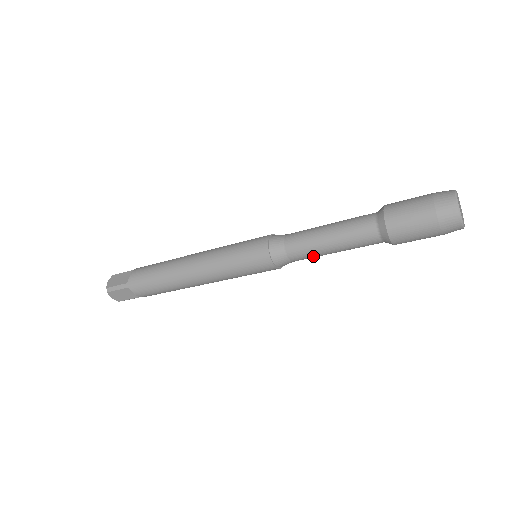
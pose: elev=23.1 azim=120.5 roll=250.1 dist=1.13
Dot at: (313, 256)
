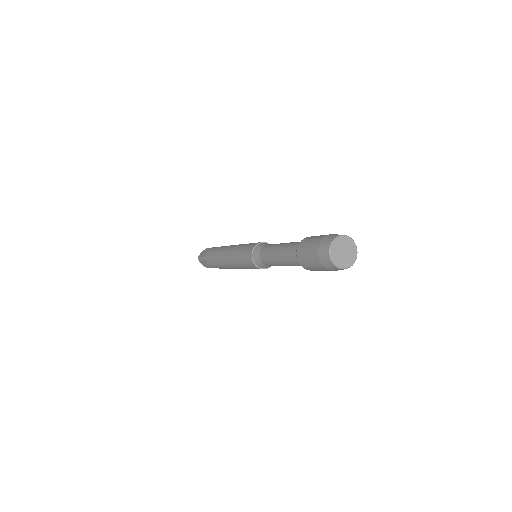
Dot at: (274, 265)
